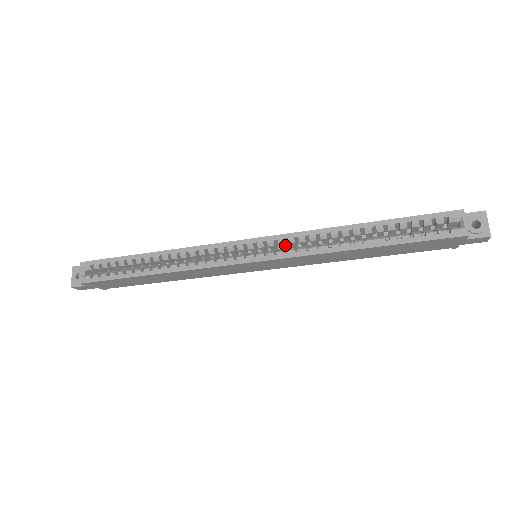
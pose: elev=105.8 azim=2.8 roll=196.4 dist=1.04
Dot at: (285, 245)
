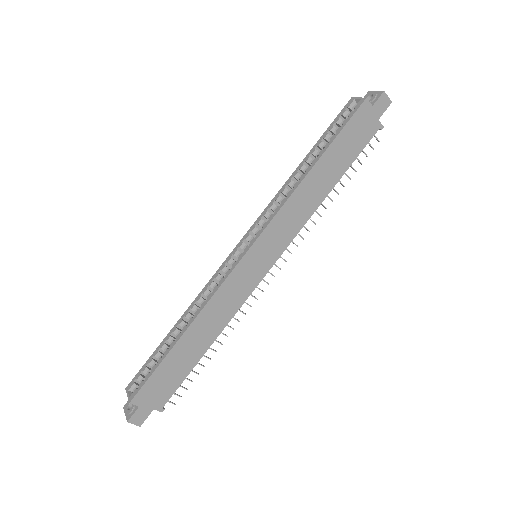
Dot at: occluded
